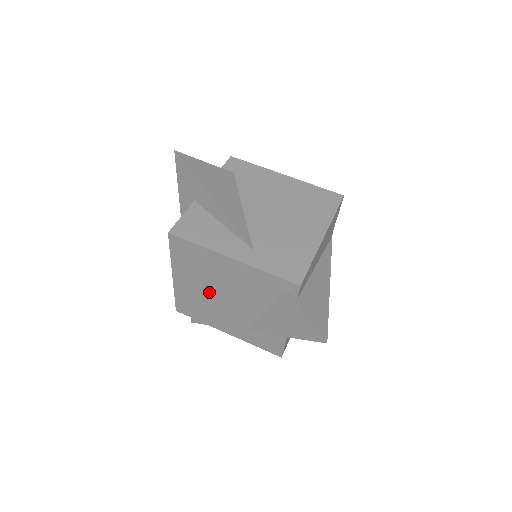
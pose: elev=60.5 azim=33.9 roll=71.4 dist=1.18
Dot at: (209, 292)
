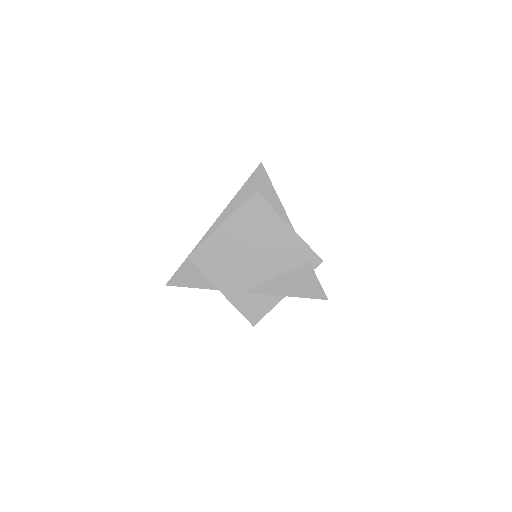
Dot at: (243, 248)
